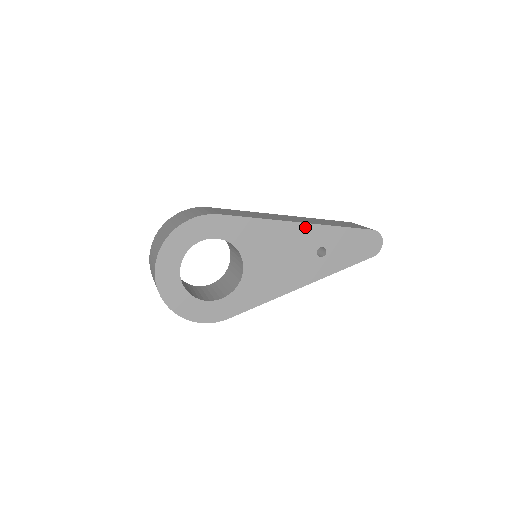
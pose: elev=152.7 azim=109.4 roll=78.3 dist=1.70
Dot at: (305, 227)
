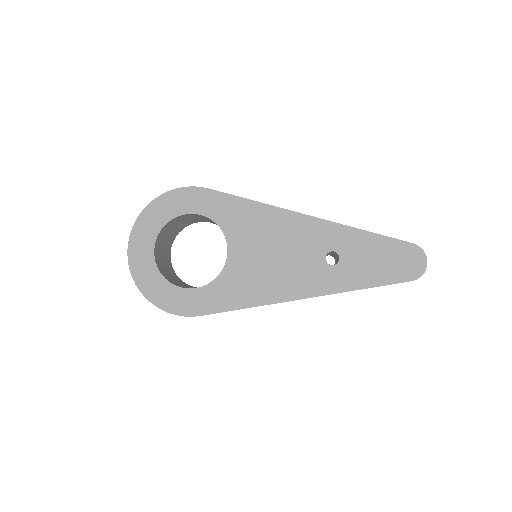
Dot at: (312, 221)
